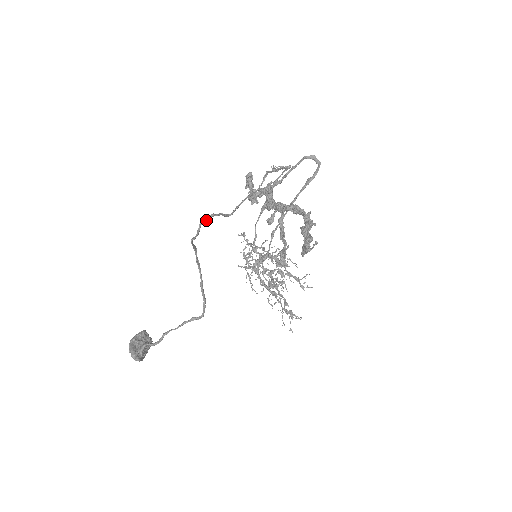
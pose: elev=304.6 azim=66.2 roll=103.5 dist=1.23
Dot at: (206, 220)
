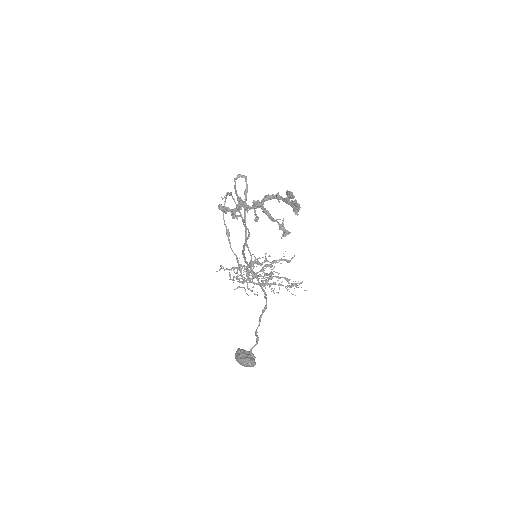
Dot at: (244, 224)
